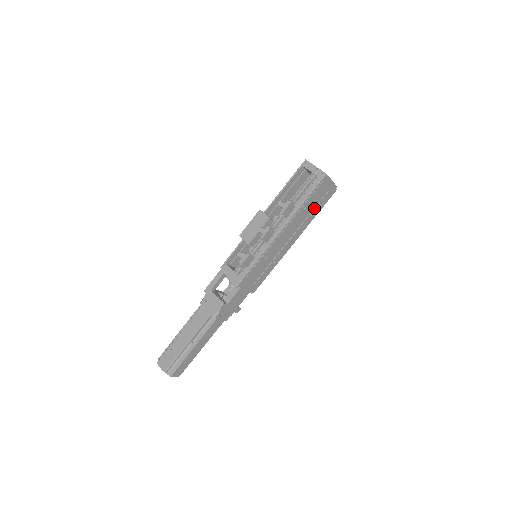
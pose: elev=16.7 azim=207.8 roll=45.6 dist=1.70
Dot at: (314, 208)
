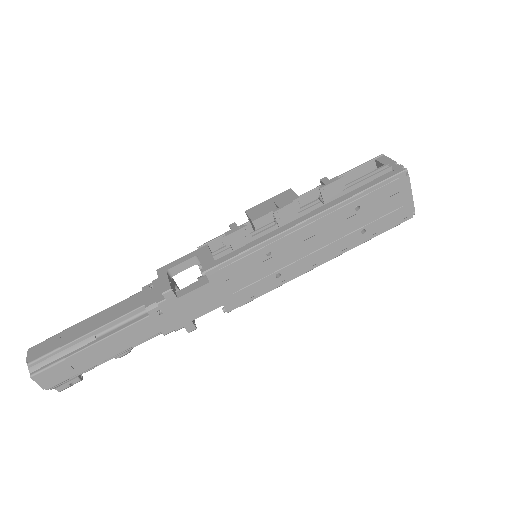
Dot at: (370, 222)
